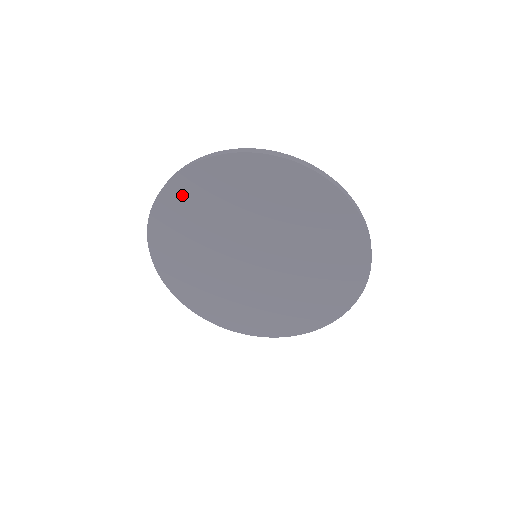
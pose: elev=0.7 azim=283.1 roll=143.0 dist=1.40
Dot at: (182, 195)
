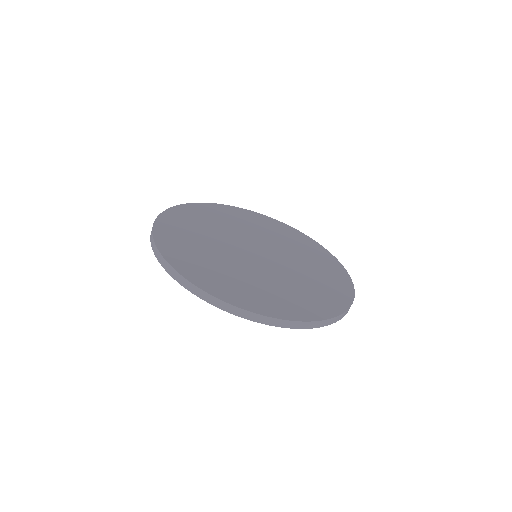
Dot at: (204, 210)
